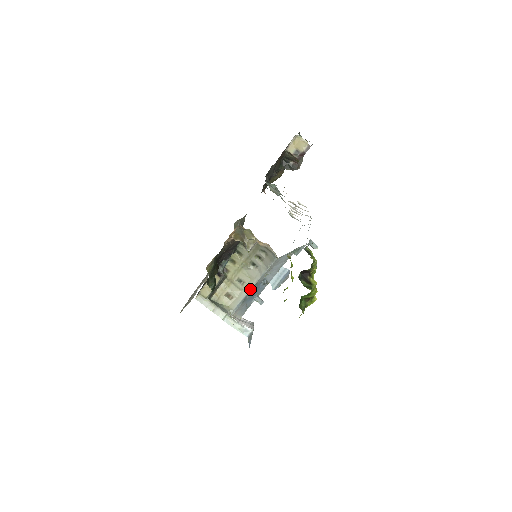
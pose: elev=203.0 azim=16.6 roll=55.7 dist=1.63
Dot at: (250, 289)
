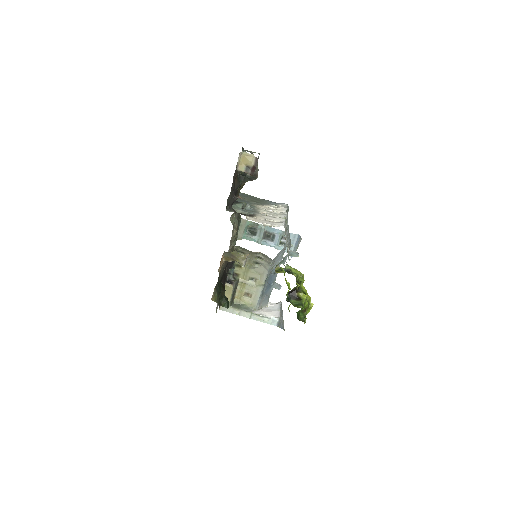
Dot at: (263, 283)
